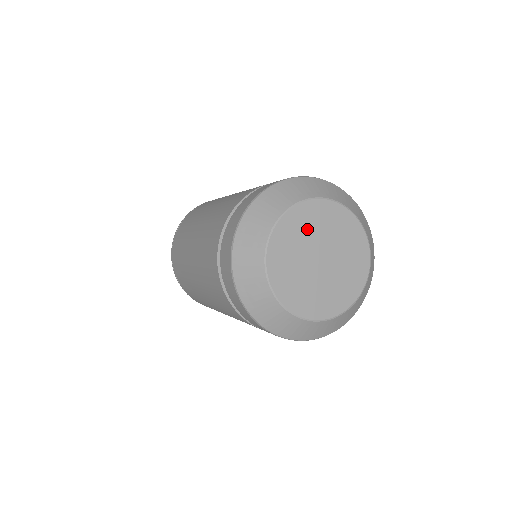
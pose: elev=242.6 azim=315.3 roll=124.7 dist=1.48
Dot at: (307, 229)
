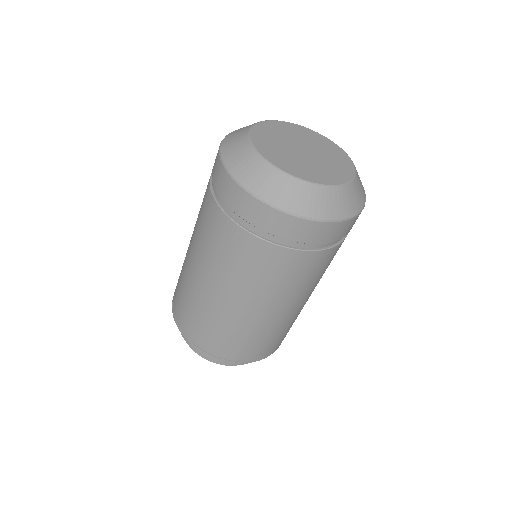
Dot at: (285, 133)
